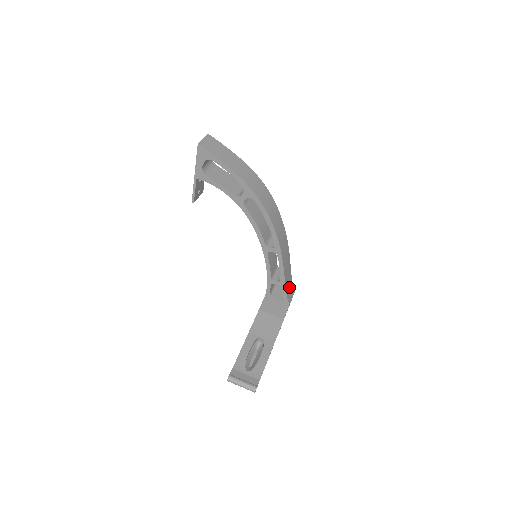
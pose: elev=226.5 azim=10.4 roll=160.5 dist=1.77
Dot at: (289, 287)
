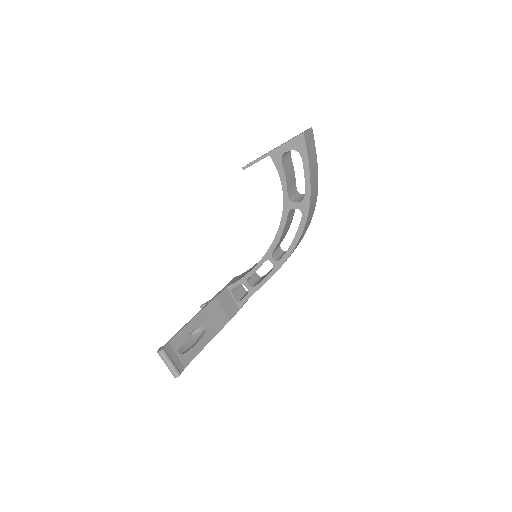
Dot at: occluded
